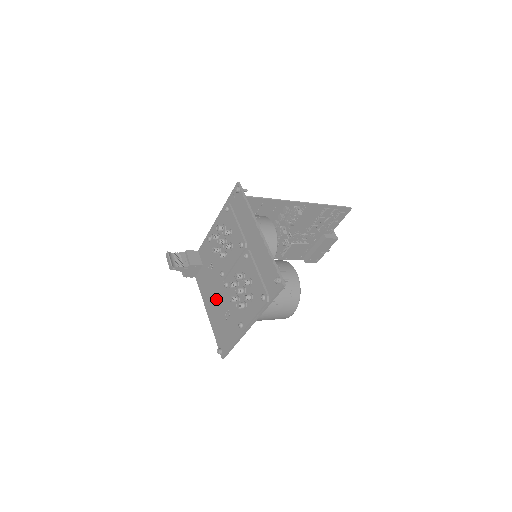
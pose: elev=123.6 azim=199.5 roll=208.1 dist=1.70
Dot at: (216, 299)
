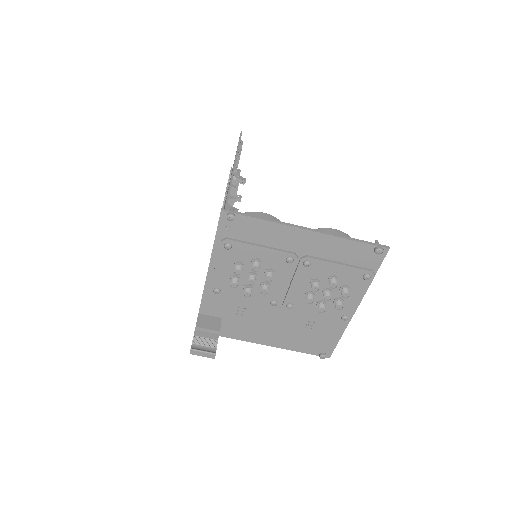
Dot at: (278, 327)
